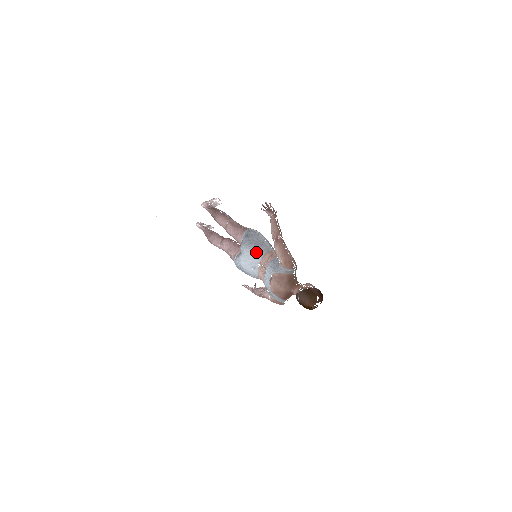
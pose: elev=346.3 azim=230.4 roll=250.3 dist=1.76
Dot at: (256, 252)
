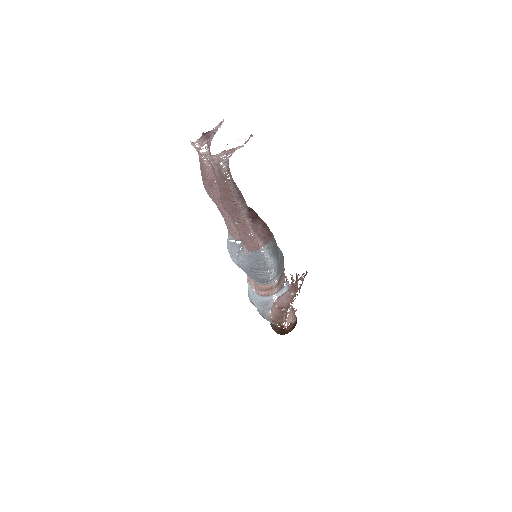
Dot at: occluded
